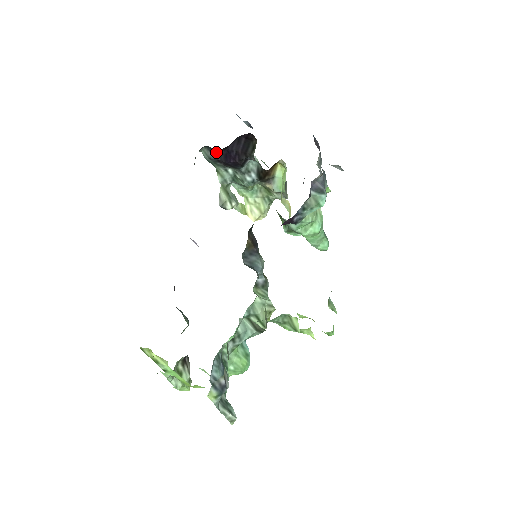
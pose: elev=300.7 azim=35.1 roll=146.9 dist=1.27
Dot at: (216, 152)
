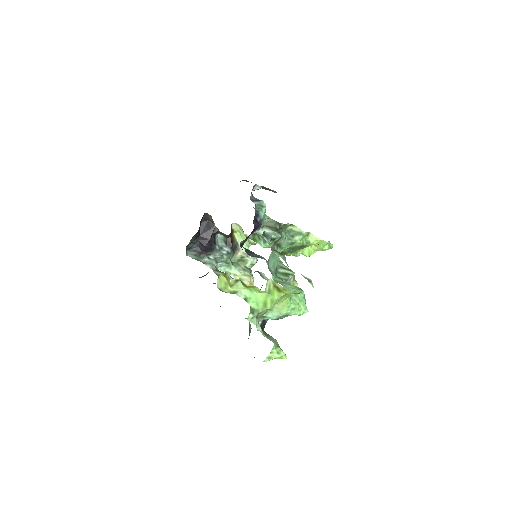
Dot at: (196, 248)
